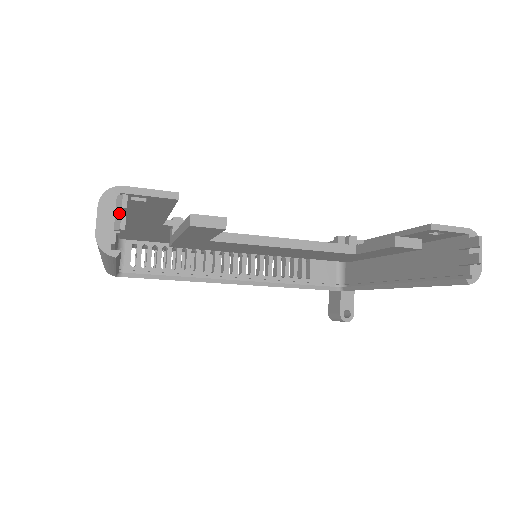
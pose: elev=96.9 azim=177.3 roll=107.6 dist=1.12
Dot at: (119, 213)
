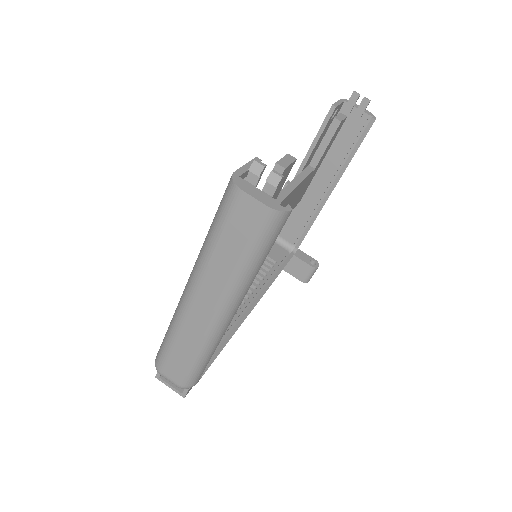
Dot at: occluded
